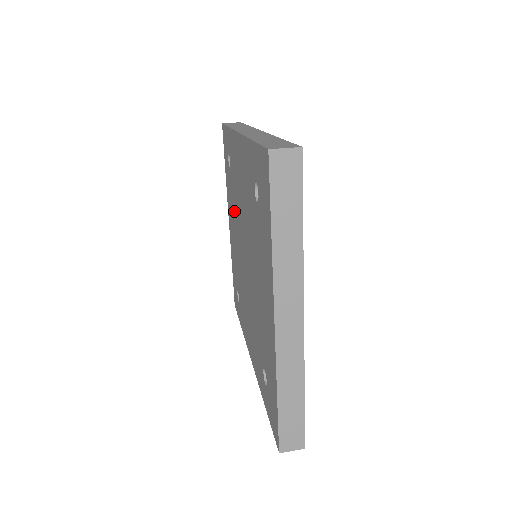
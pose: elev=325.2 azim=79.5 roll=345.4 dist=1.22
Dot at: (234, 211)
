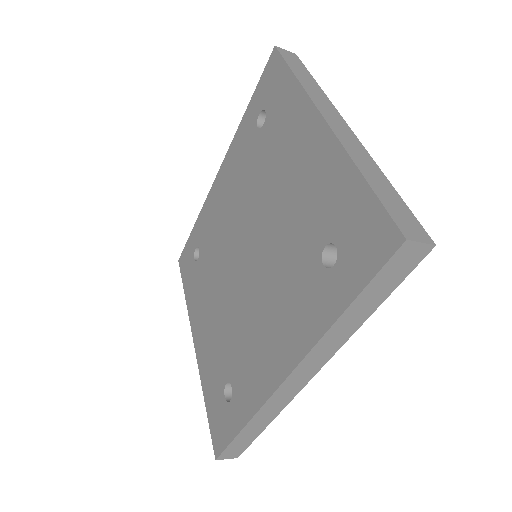
Dot at: (211, 279)
